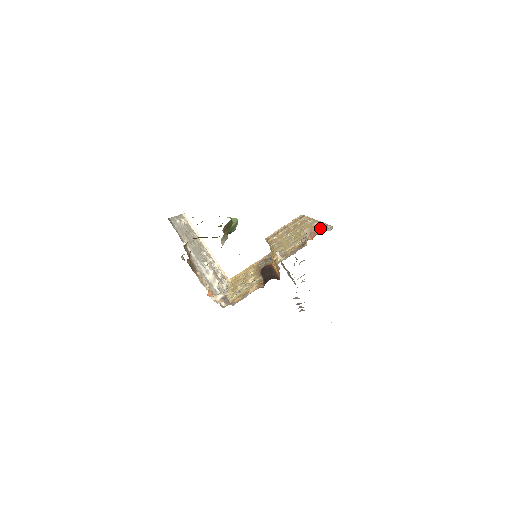
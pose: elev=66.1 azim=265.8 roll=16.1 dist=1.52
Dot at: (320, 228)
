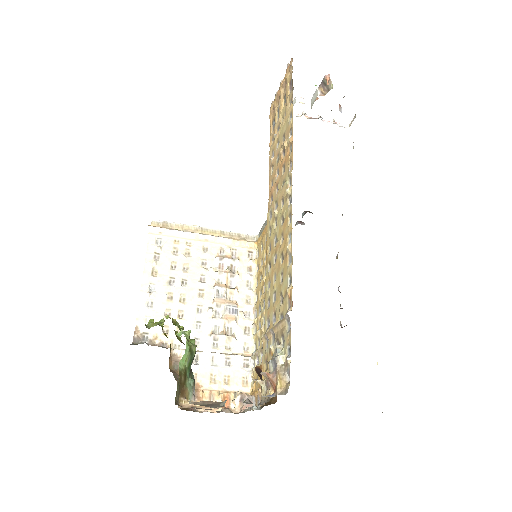
Dot at: (279, 356)
